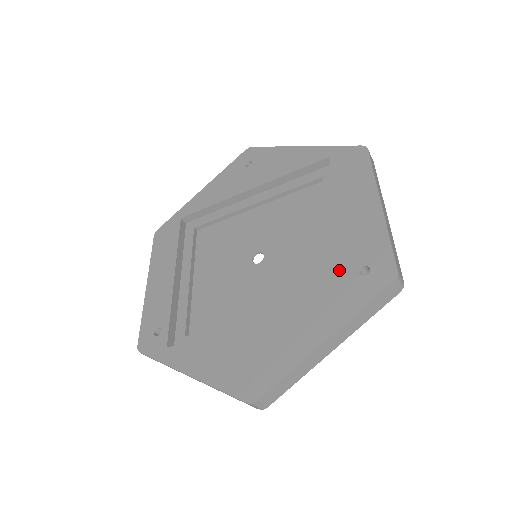
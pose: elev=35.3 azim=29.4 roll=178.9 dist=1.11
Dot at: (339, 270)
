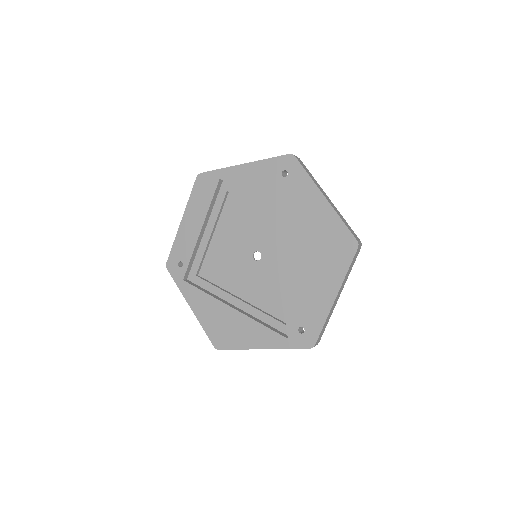
Dot at: (293, 311)
